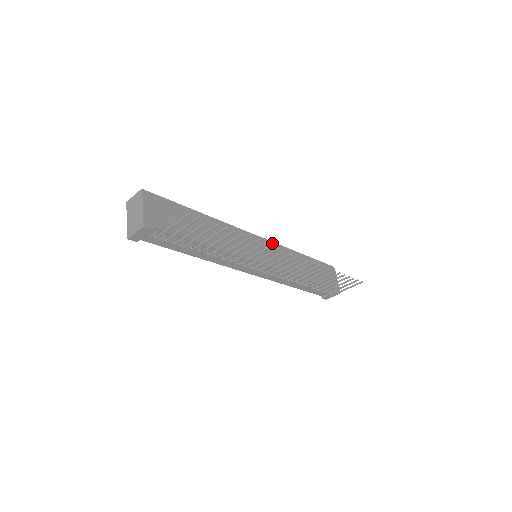
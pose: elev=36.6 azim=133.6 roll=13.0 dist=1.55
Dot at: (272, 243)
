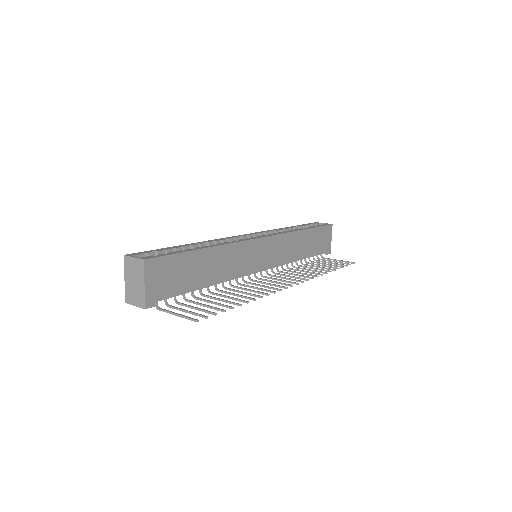
Dot at: (276, 236)
